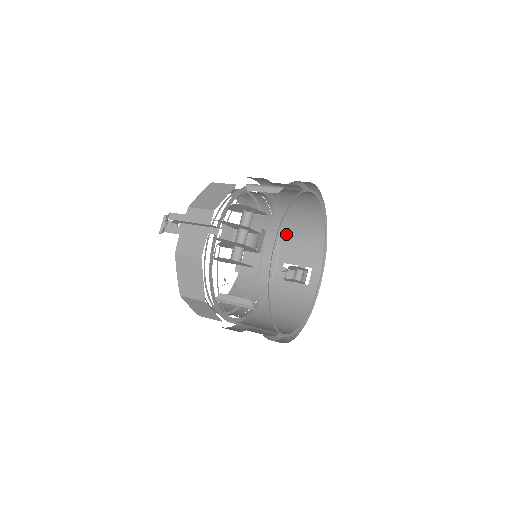
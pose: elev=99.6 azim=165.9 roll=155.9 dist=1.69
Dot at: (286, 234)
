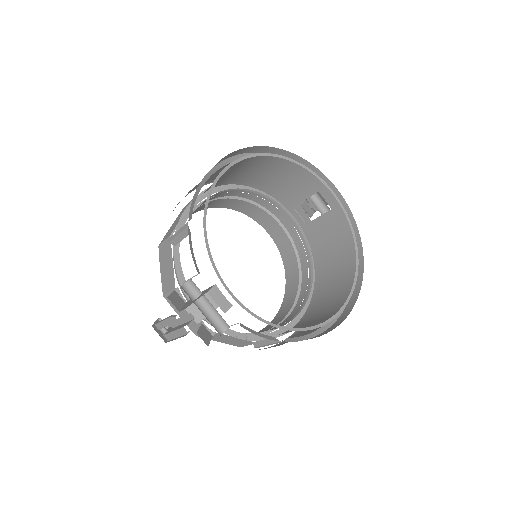
Dot at: (266, 186)
